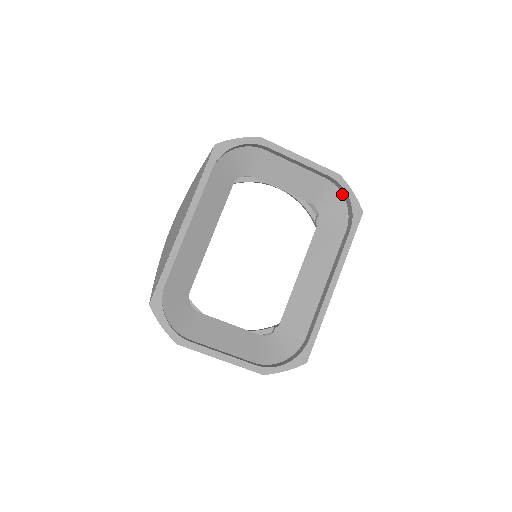
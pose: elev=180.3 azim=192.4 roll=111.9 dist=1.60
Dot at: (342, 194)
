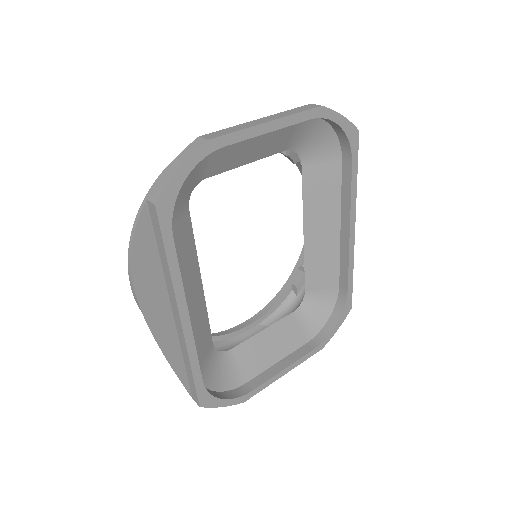
Dot at: (325, 121)
